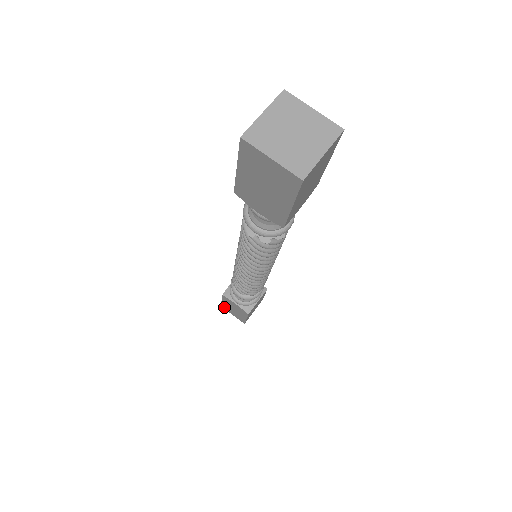
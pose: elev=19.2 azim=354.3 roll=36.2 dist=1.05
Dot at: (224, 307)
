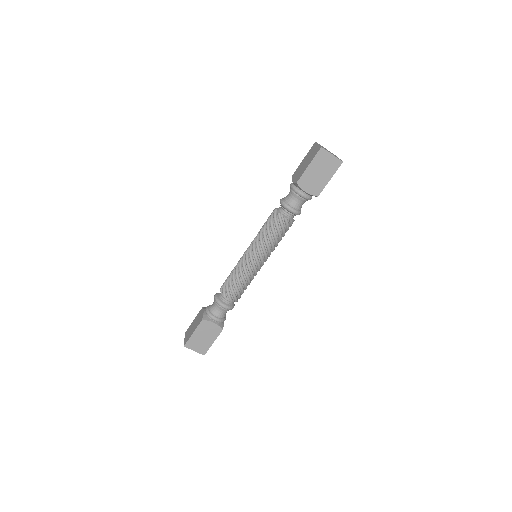
Dot at: (188, 345)
